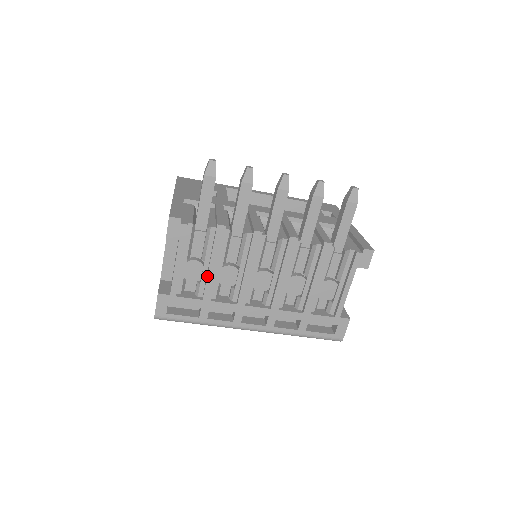
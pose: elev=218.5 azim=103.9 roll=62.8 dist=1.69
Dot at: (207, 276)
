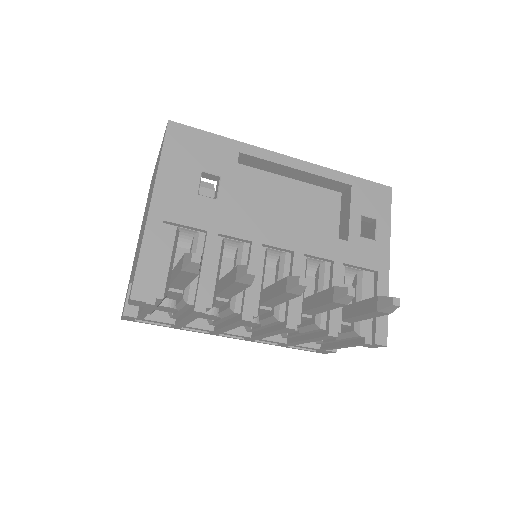
Dot at: (180, 320)
